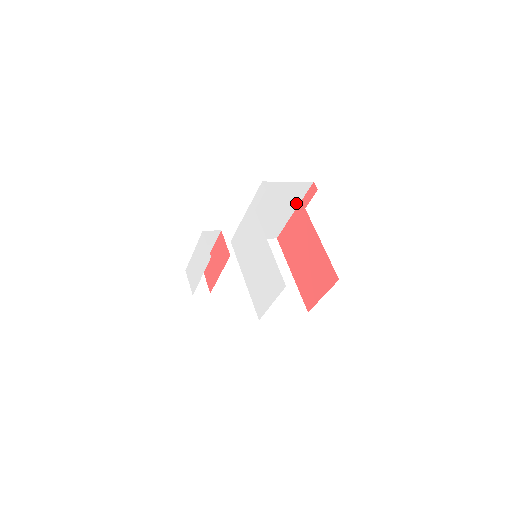
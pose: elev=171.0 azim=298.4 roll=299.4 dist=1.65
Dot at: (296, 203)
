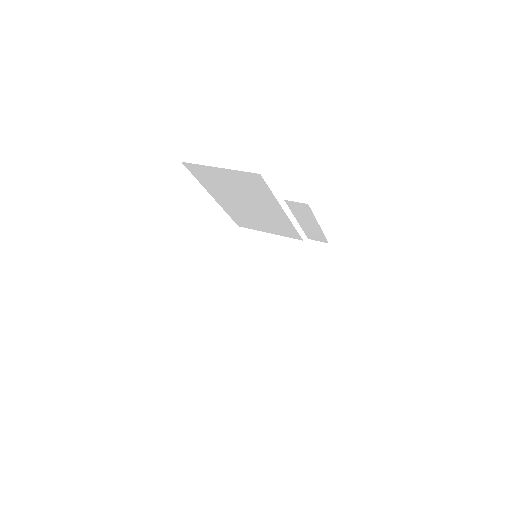
Dot at: (272, 200)
